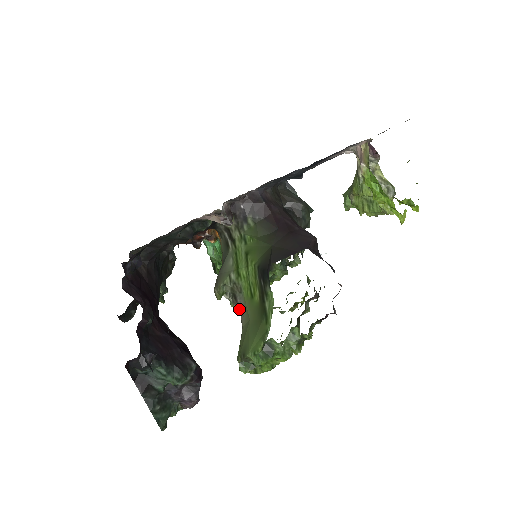
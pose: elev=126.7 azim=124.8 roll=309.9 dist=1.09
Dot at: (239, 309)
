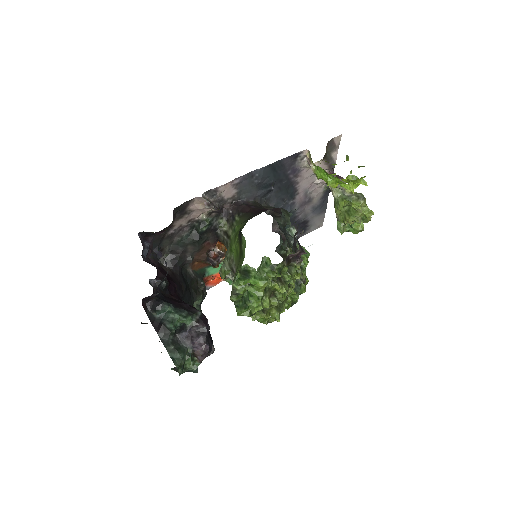
Dot at: occluded
